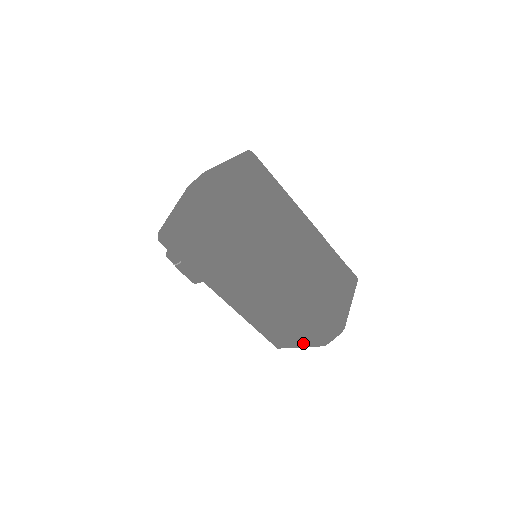
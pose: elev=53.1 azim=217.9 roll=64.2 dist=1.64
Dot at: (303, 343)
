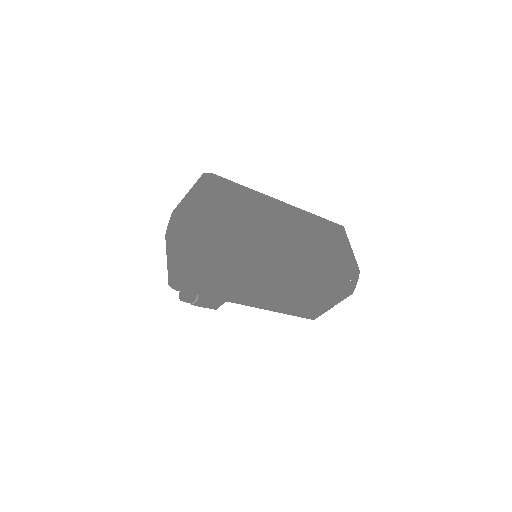
Dot at: (334, 302)
